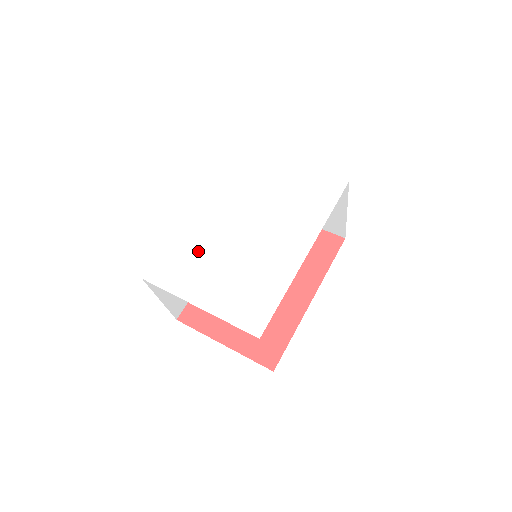
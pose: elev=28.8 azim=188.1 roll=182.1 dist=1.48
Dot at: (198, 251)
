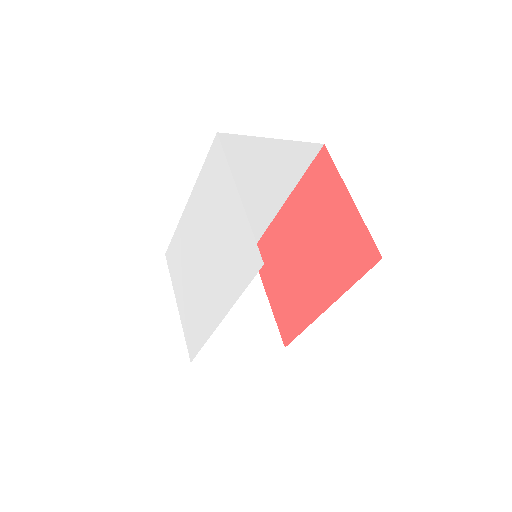
Dot at: (183, 255)
